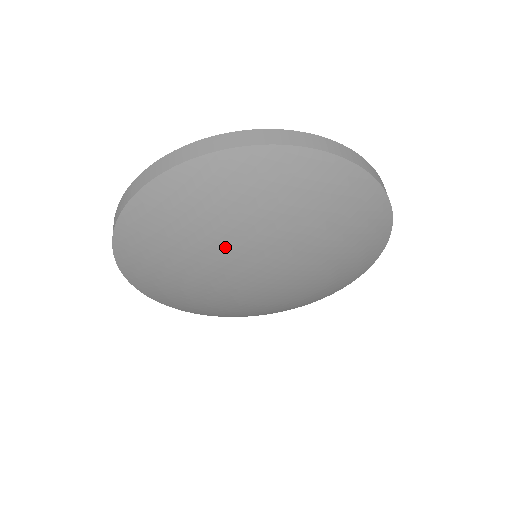
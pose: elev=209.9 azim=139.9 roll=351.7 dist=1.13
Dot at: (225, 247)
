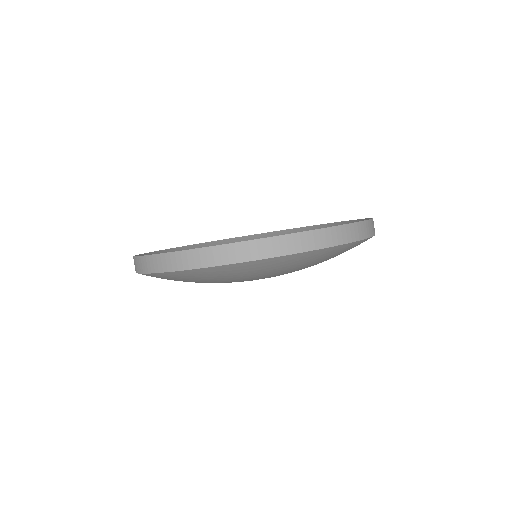
Dot at: occluded
